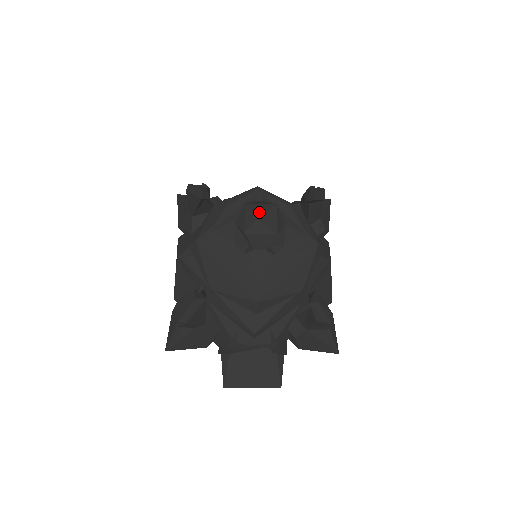
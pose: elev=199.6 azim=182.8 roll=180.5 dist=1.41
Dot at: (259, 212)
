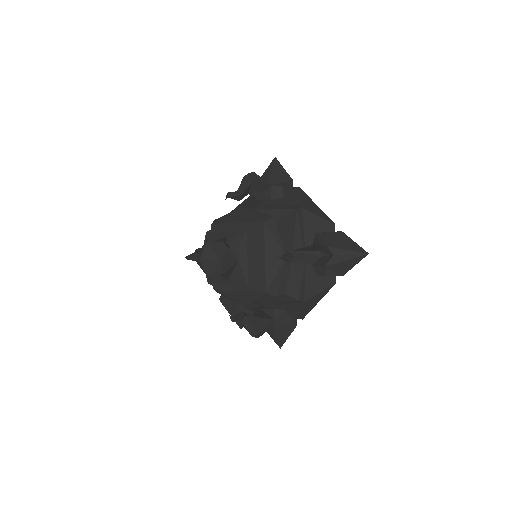
Dot at: (205, 256)
